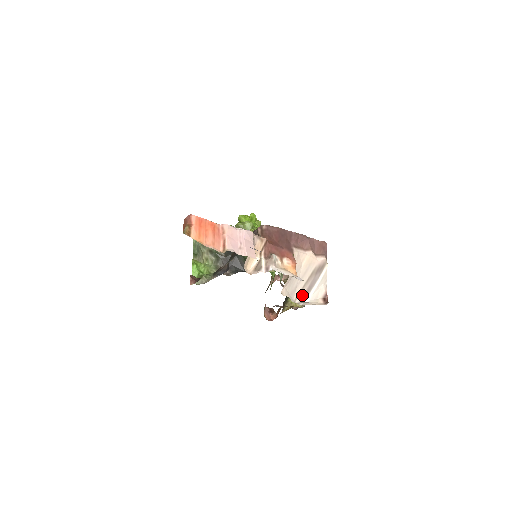
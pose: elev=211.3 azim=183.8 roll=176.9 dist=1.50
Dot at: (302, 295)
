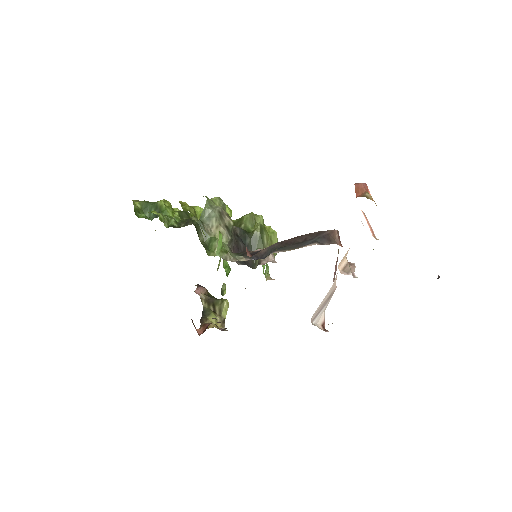
Dot at: (315, 315)
